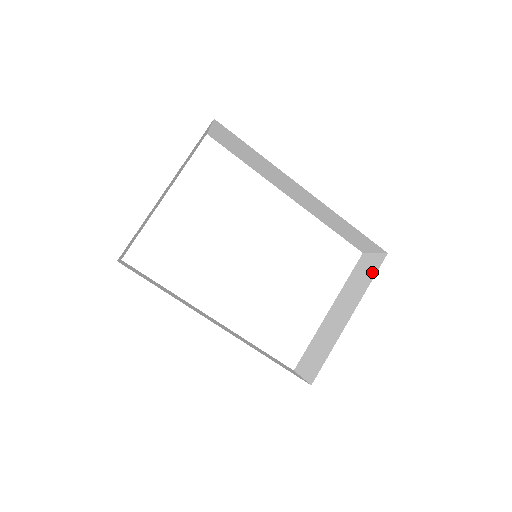
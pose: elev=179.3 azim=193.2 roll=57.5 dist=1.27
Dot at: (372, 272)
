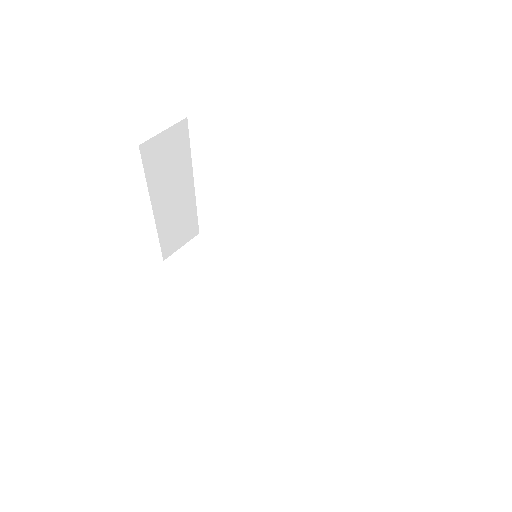
Dot at: occluded
